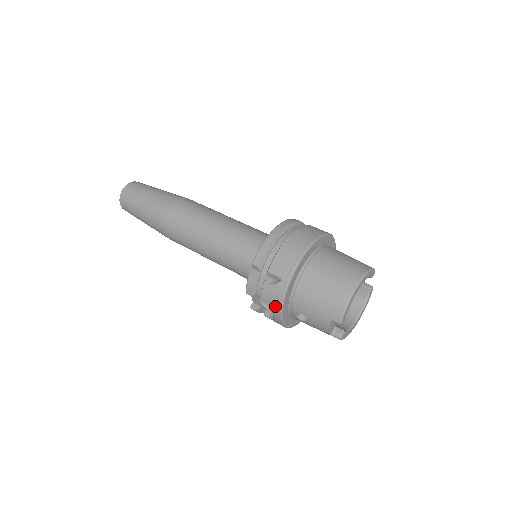
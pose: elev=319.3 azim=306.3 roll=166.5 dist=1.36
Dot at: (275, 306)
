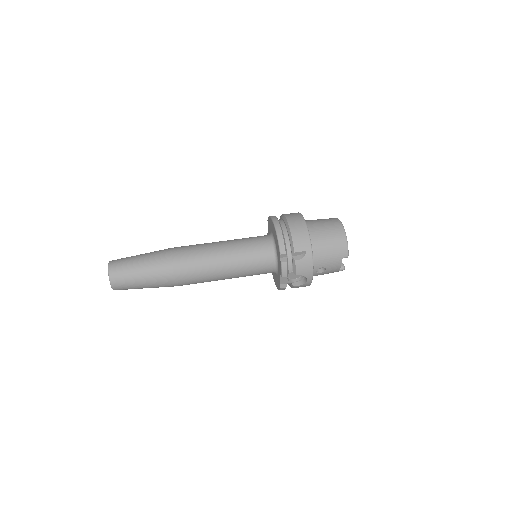
Dot at: (308, 272)
